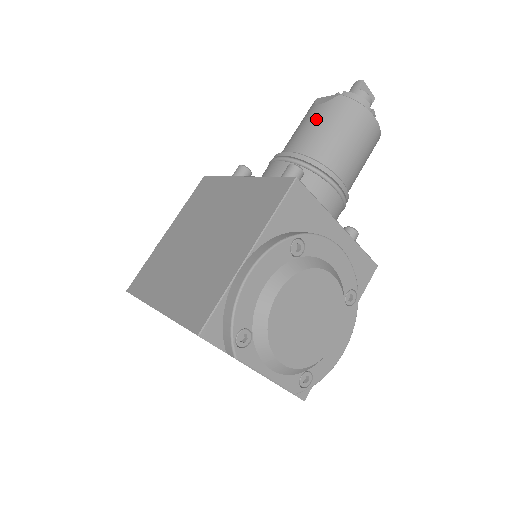
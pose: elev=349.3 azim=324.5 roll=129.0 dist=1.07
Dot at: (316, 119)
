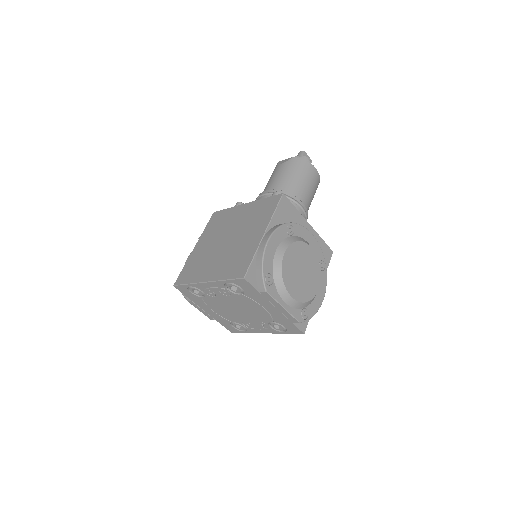
Dot at: (282, 171)
